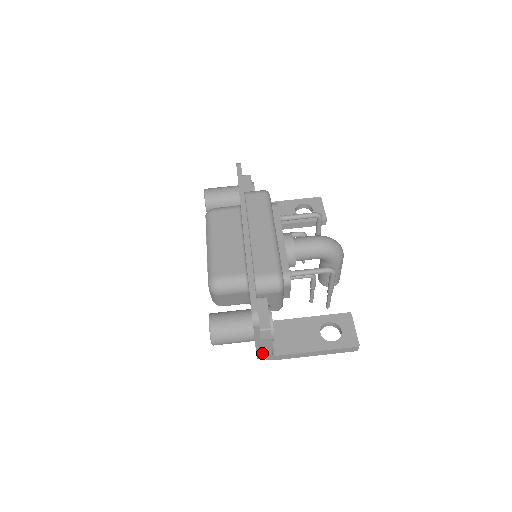
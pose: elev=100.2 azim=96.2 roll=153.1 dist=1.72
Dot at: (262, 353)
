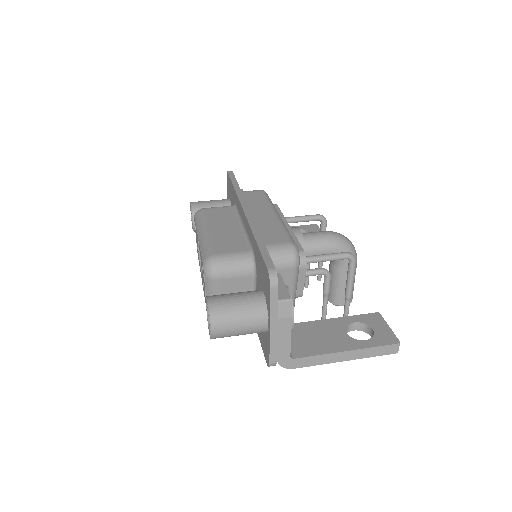
Dot at: (277, 351)
